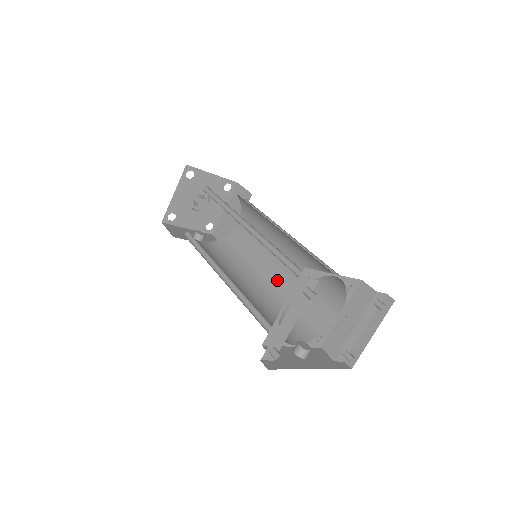
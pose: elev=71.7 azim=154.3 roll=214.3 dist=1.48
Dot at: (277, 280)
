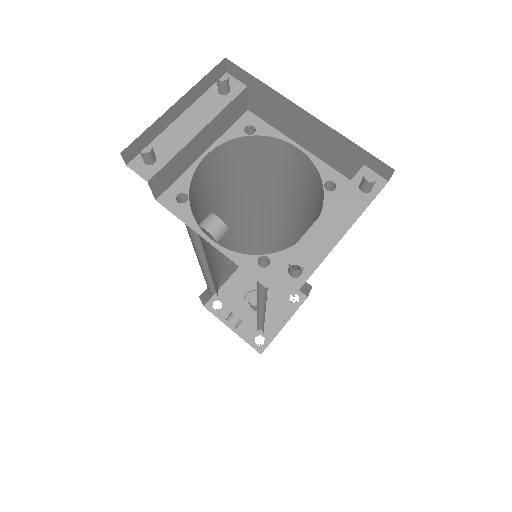
Dot at: occluded
